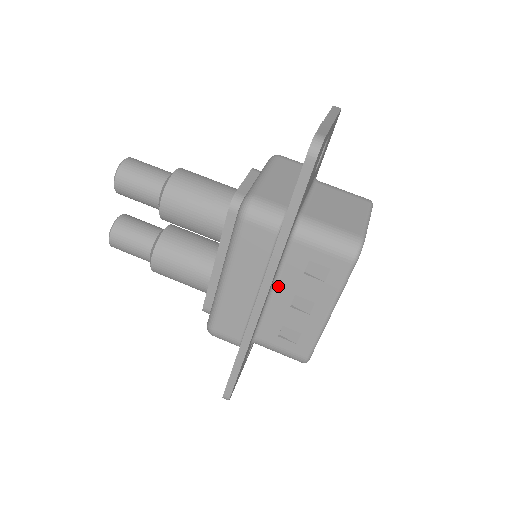
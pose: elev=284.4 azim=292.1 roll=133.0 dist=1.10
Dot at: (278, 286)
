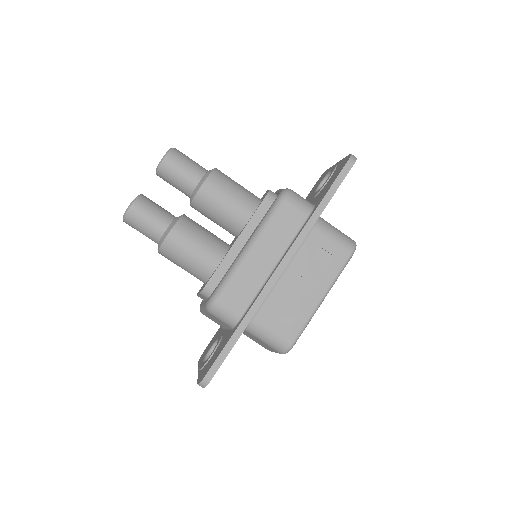
Dot at: (290, 266)
